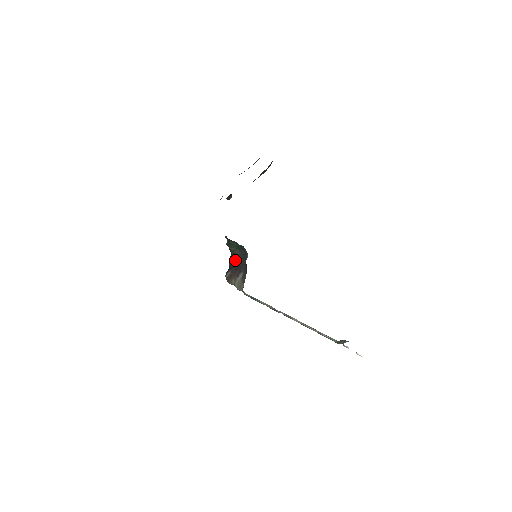
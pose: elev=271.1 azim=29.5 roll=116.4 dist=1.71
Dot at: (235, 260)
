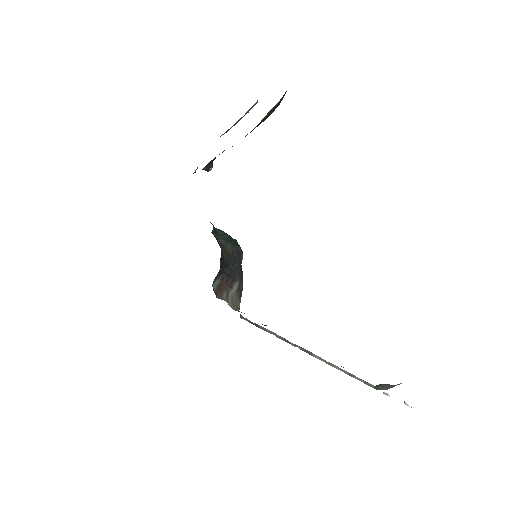
Dot at: (226, 260)
